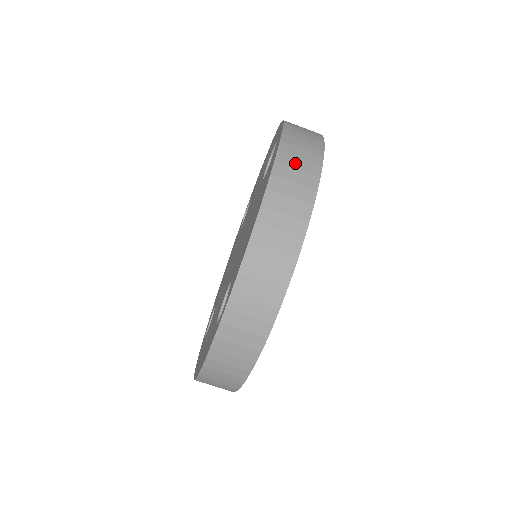
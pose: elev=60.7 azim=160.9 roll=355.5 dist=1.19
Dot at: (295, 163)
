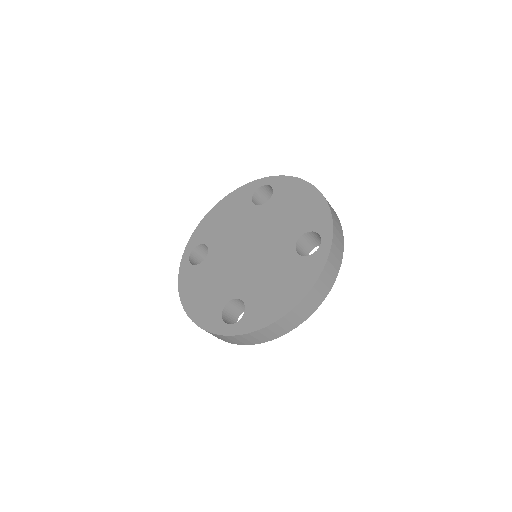
Dot at: (321, 288)
